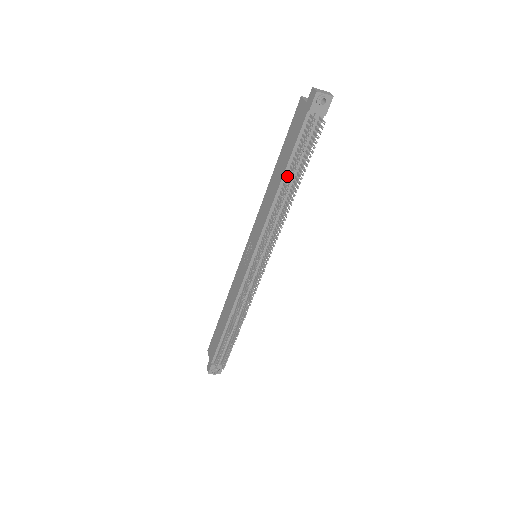
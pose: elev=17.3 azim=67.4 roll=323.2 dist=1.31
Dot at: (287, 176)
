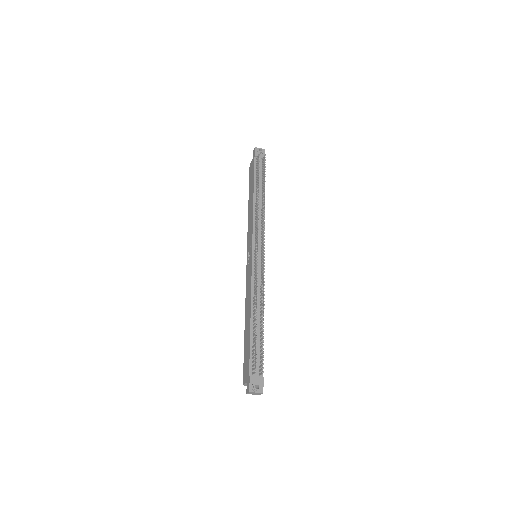
Dot at: (256, 189)
